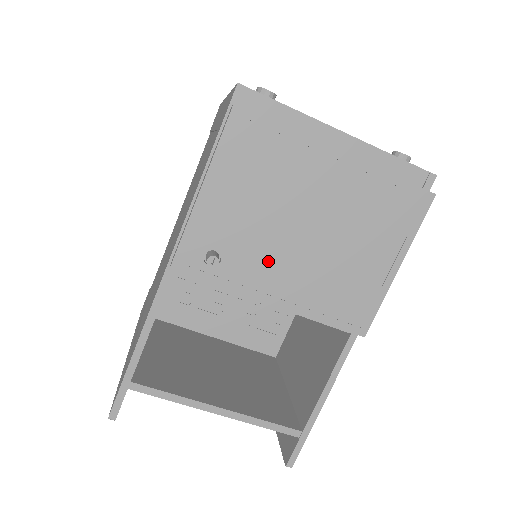
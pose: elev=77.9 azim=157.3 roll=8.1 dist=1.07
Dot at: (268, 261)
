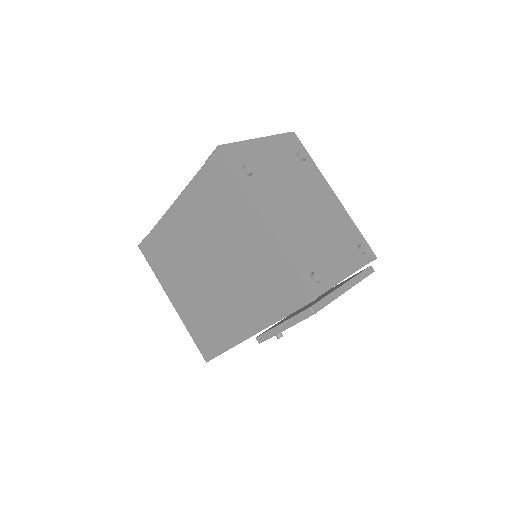
Dot at: occluded
